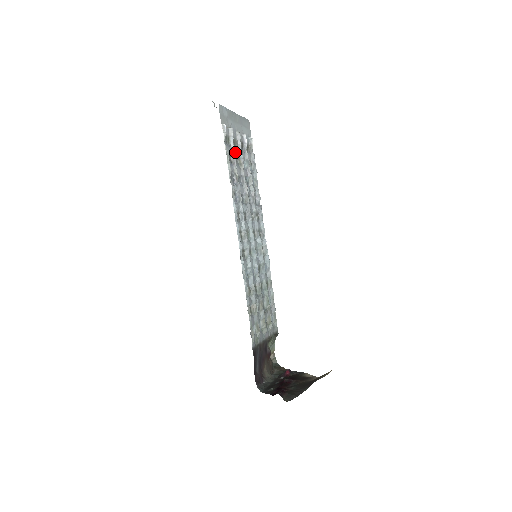
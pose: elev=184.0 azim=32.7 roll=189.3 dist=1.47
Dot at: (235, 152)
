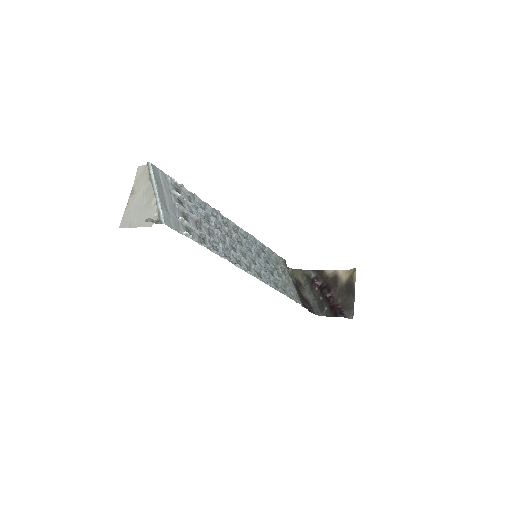
Dot at: (193, 225)
